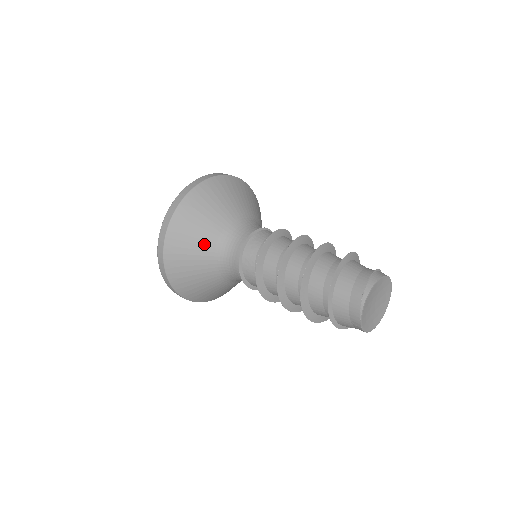
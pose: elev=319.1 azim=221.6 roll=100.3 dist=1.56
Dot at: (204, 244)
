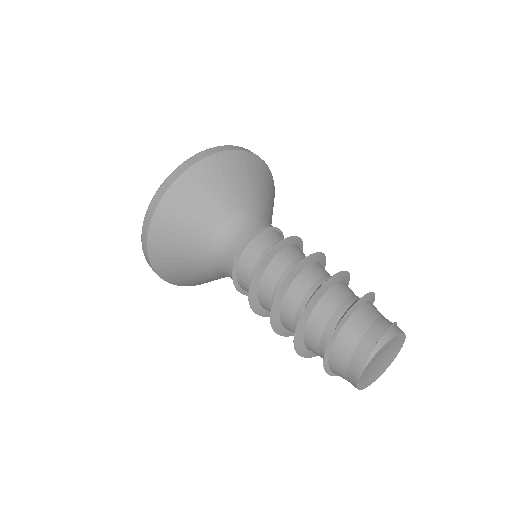
Dot at: (204, 222)
